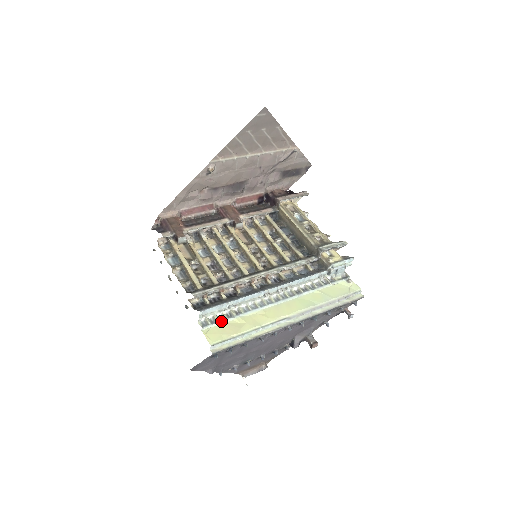
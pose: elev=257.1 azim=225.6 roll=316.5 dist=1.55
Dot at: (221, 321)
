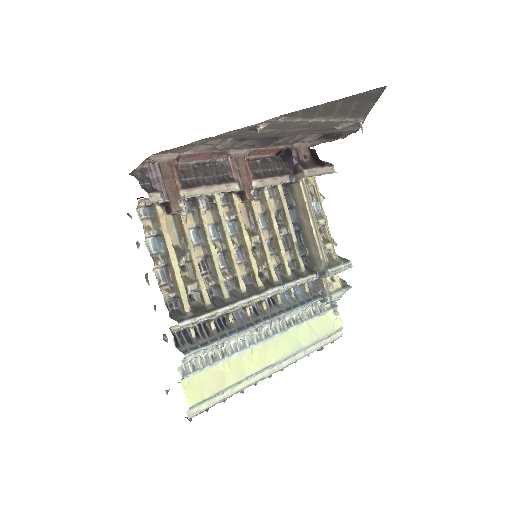
Dot at: (205, 367)
